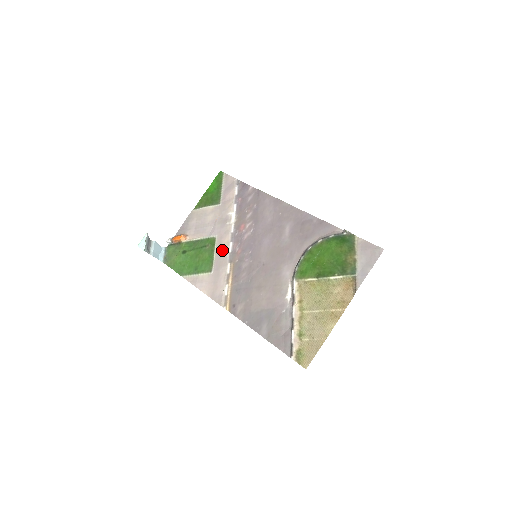
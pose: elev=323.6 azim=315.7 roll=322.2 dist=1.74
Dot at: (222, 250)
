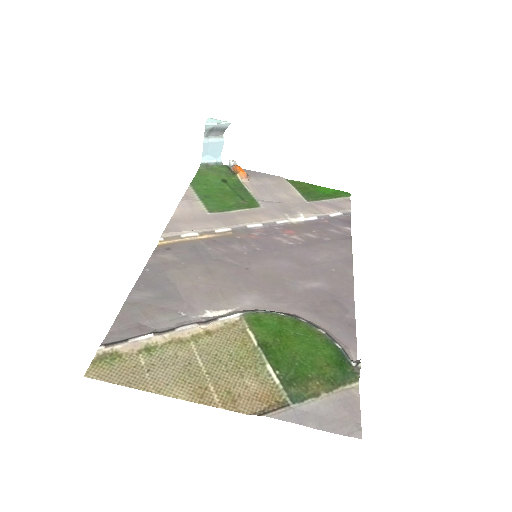
Dot at: (246, 217)
